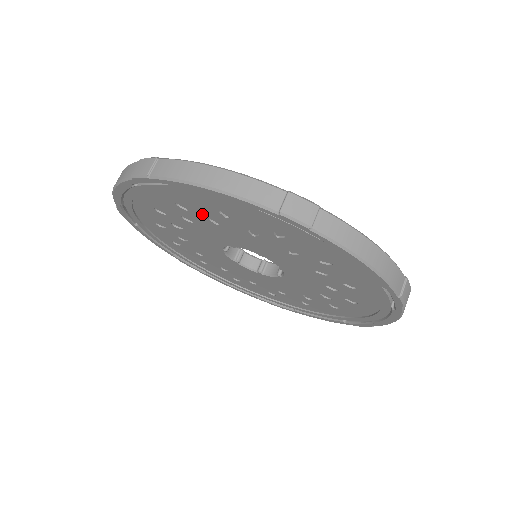
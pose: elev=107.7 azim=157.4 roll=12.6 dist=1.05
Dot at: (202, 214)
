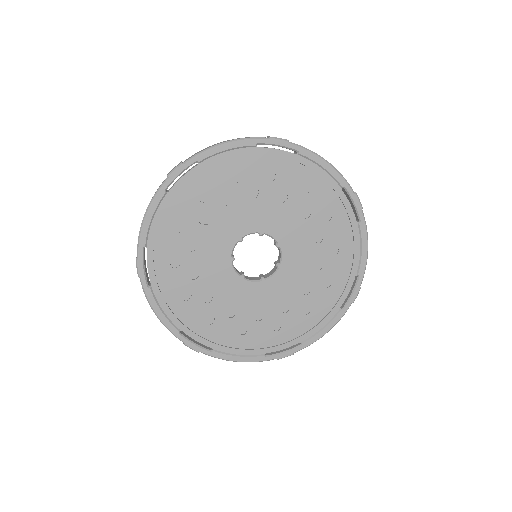
Dot at: (282, 189)
